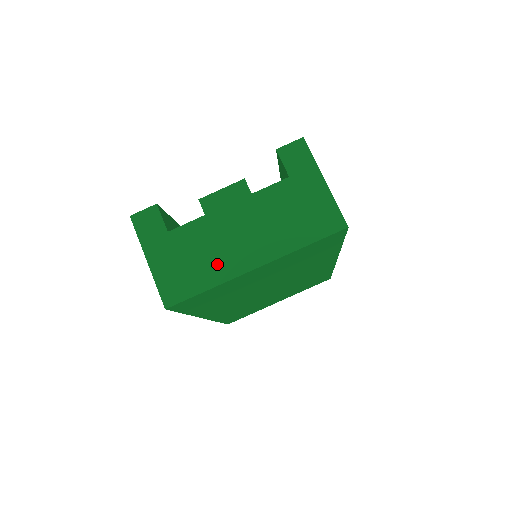
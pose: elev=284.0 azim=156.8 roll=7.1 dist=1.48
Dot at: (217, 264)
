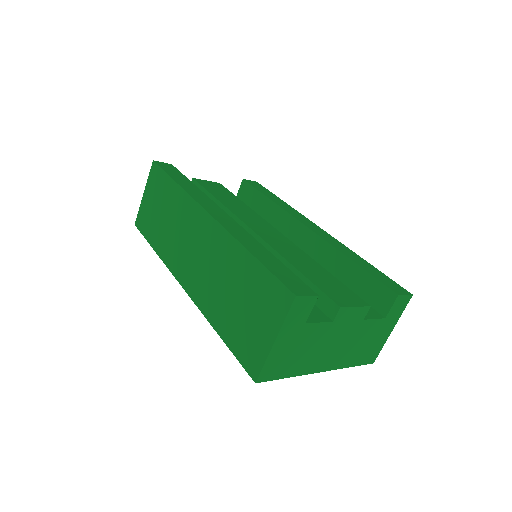
Dot at: (308, 361)
